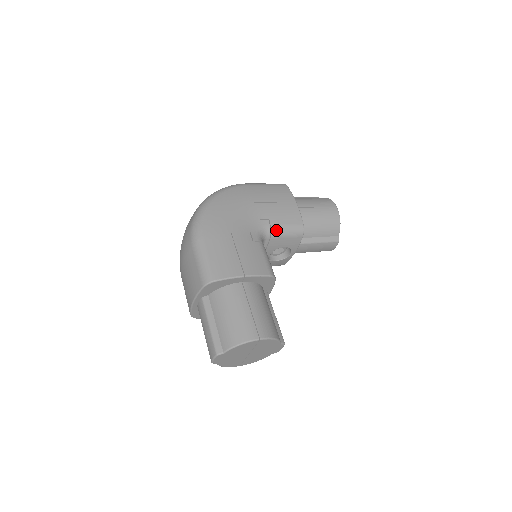
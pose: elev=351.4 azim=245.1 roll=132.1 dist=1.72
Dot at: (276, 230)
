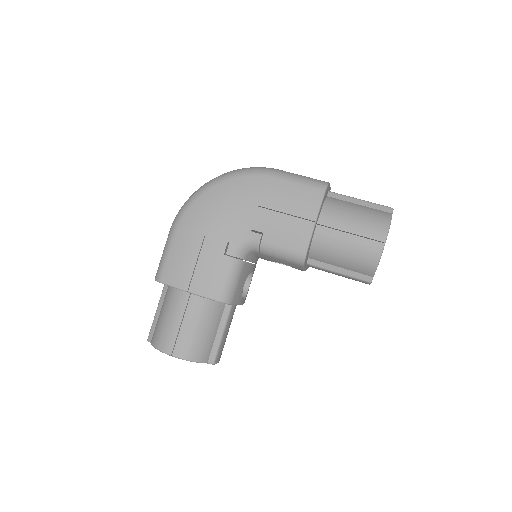
Dot at: (266, 248)
